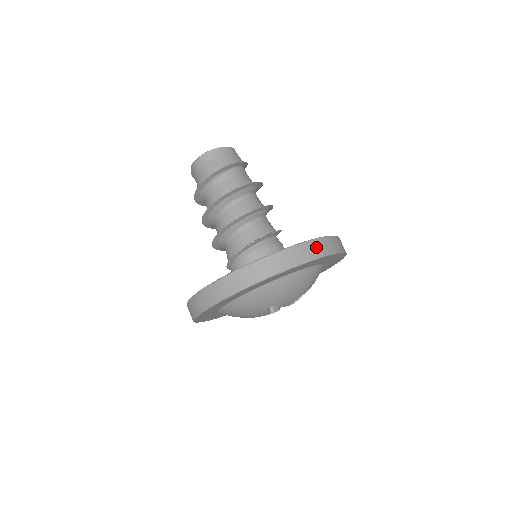
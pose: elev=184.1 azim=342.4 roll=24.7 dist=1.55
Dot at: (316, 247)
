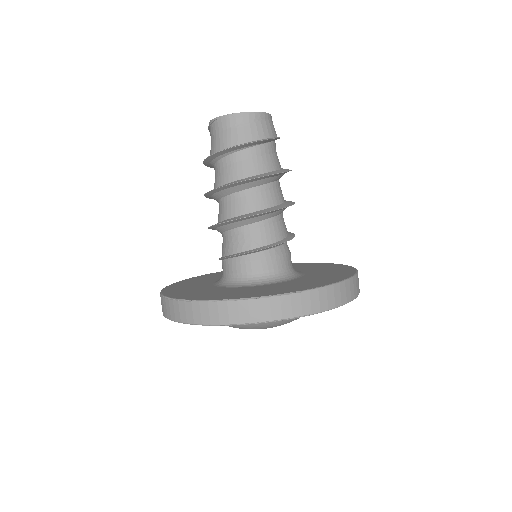
Dot at: (314, 300)
